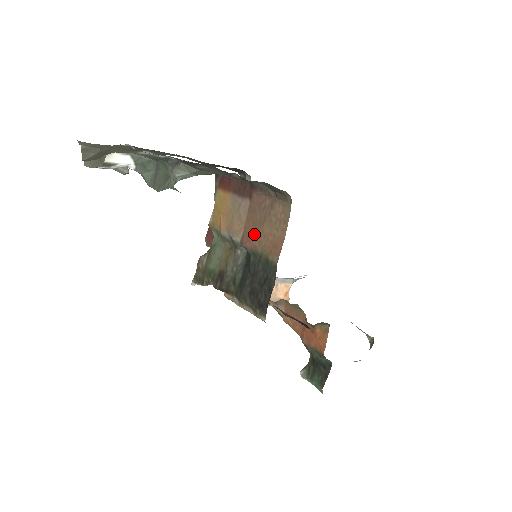
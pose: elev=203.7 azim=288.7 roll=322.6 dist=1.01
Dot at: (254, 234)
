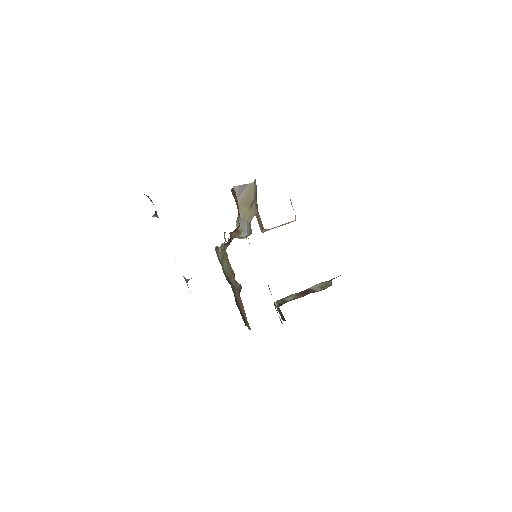
Dot at: (239, 305)
